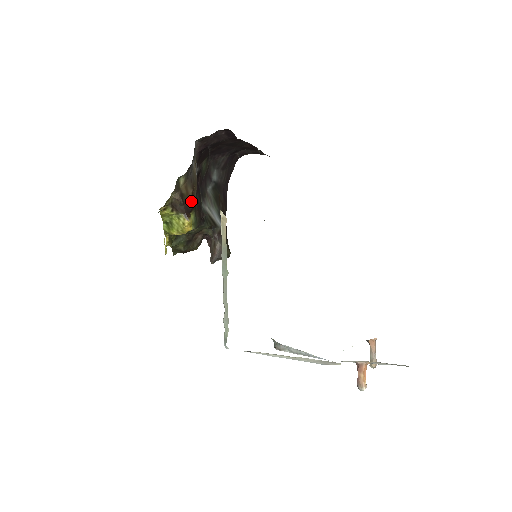
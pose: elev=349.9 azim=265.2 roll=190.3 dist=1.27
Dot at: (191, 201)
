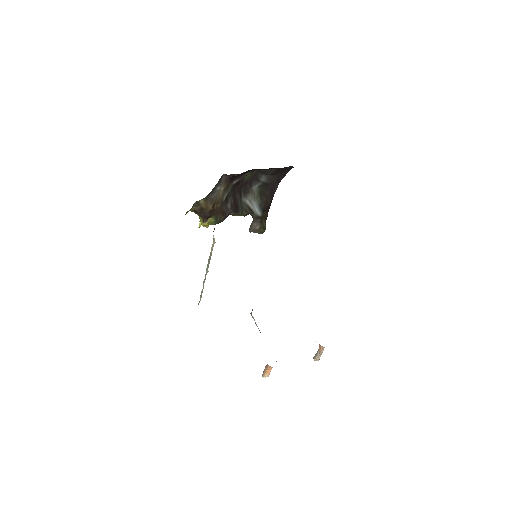
Dot at: (211, 211)
